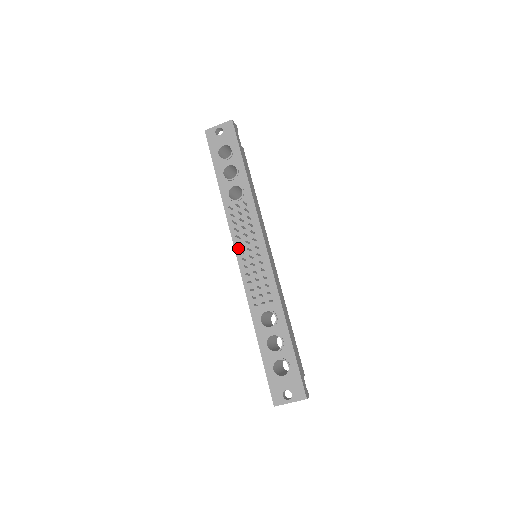
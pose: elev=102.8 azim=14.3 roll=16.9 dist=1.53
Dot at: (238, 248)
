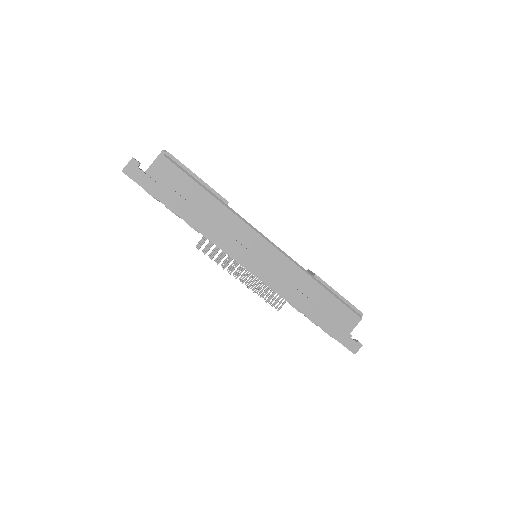
Dot at: occluded
